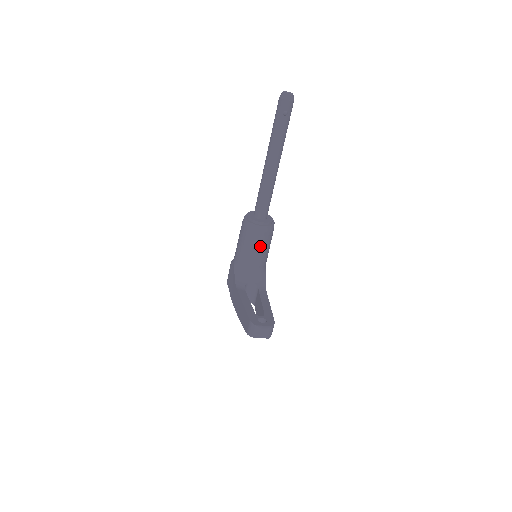
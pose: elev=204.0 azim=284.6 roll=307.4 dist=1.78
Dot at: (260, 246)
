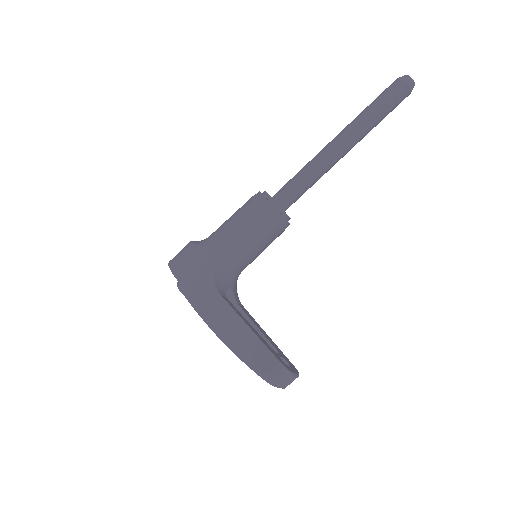
Dot at: (266, 245)
